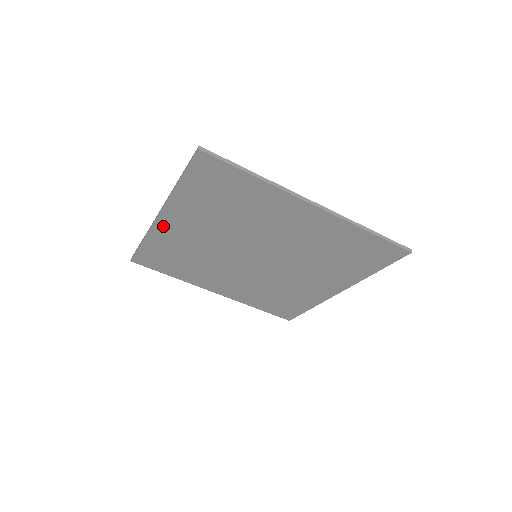
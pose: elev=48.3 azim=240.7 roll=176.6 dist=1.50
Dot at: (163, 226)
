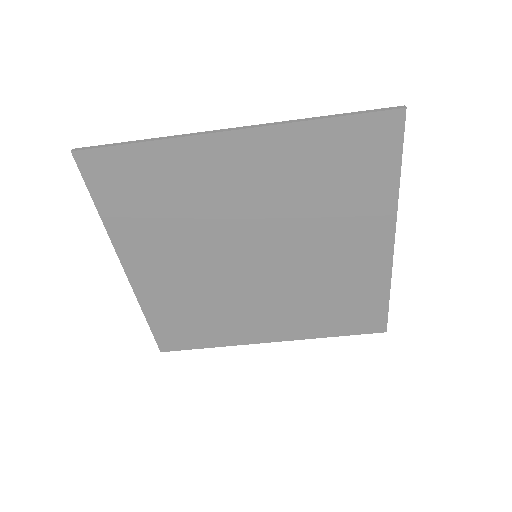
Dot at: (141, 281)
